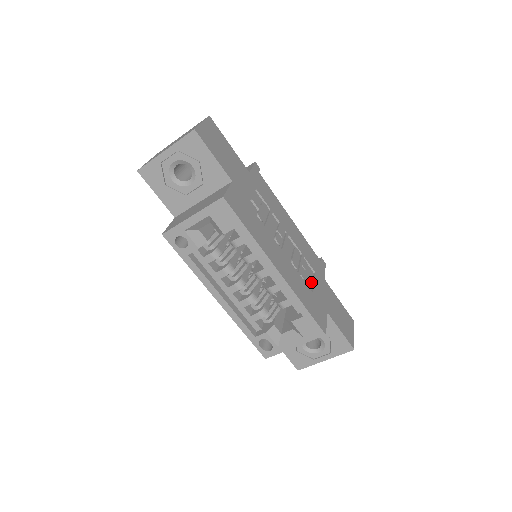
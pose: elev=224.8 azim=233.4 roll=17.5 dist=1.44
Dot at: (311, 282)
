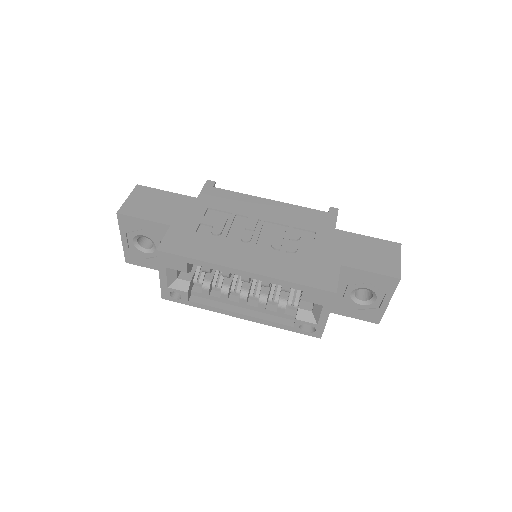
Dot at: (310, 247)
